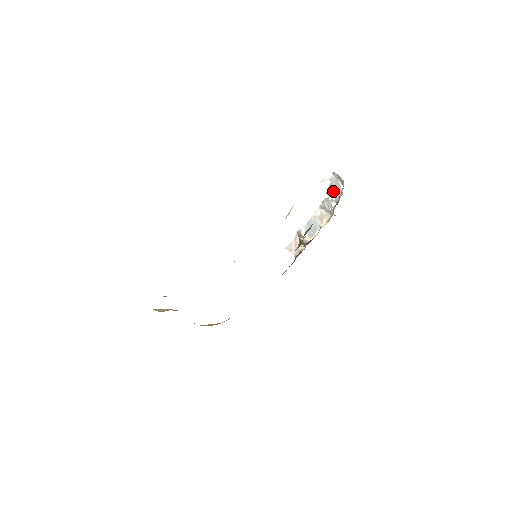
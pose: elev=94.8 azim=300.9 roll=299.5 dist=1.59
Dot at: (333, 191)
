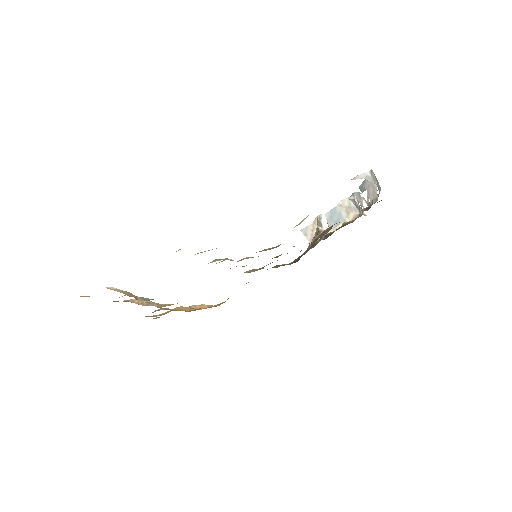
Dot at: (367, 190)
